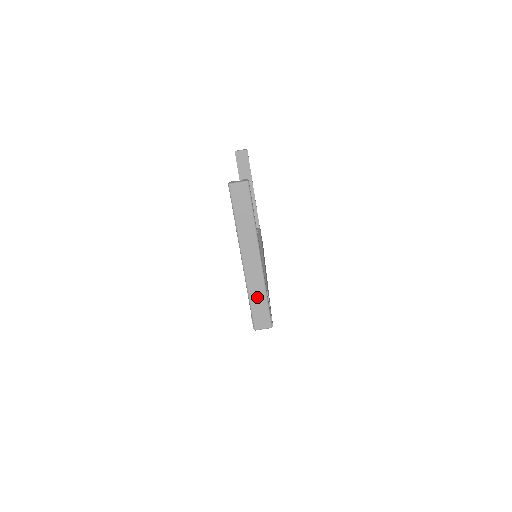
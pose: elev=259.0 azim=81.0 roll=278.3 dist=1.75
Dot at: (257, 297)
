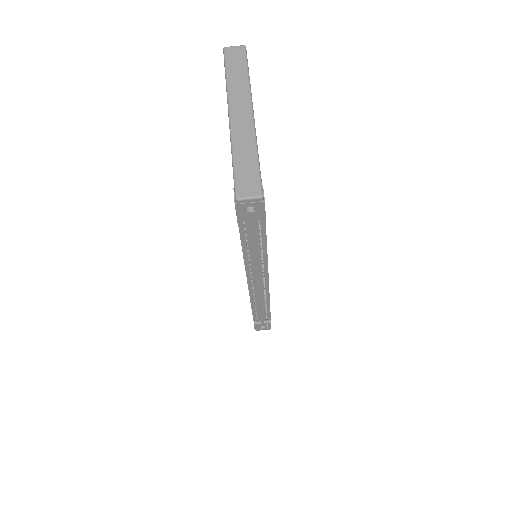
Dot at: (244, 155)
